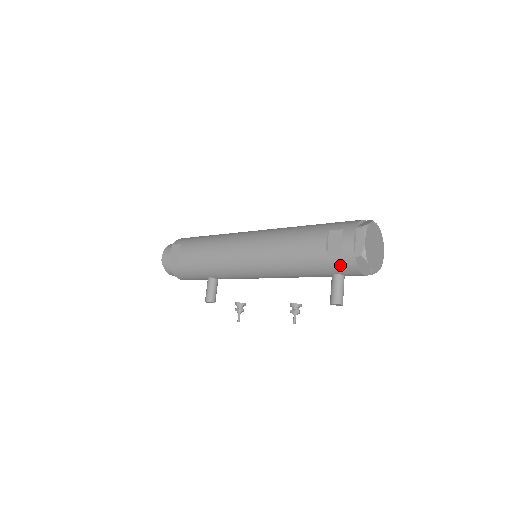
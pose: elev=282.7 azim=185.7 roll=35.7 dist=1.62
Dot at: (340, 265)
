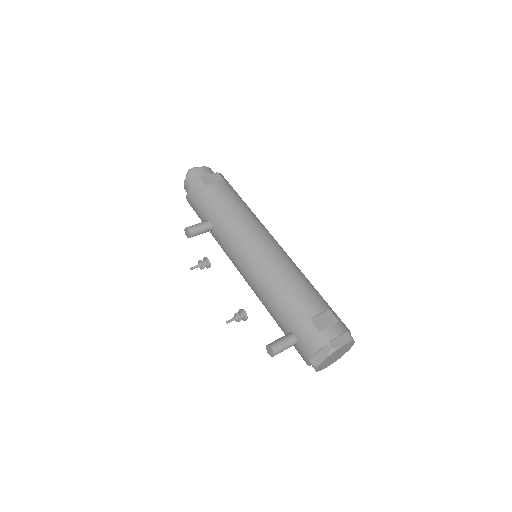
Dot at: (309, 335)
